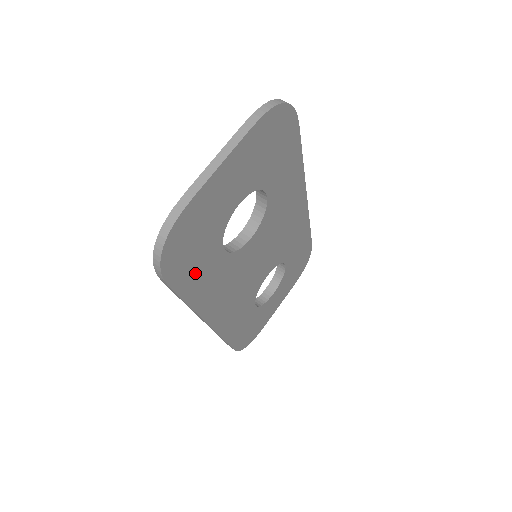
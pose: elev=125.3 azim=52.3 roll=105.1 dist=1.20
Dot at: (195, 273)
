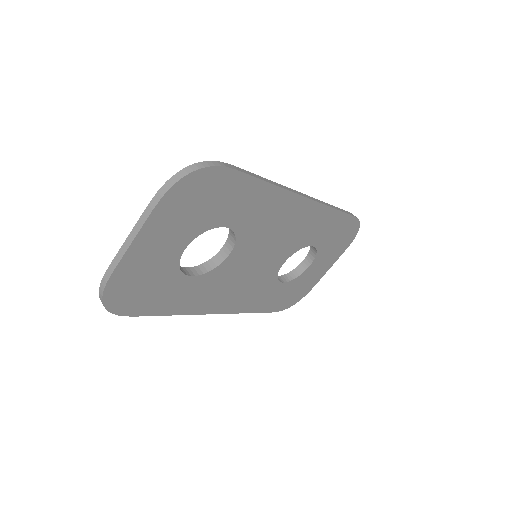
Dot at: (162, 300)
